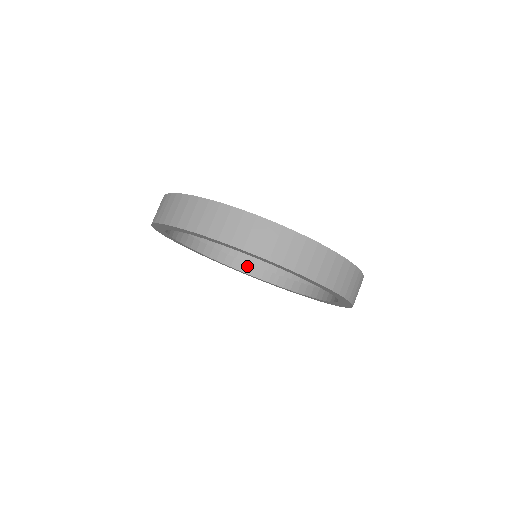
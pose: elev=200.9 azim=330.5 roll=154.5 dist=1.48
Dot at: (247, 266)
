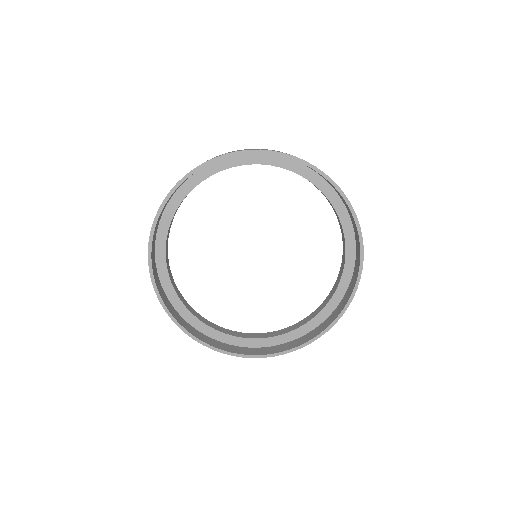
Dot at: (327, 199)
